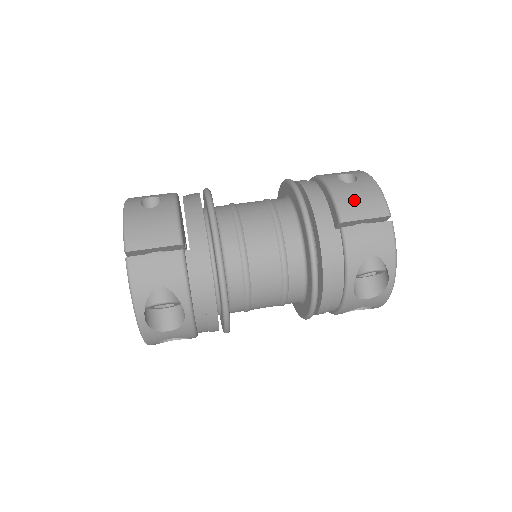
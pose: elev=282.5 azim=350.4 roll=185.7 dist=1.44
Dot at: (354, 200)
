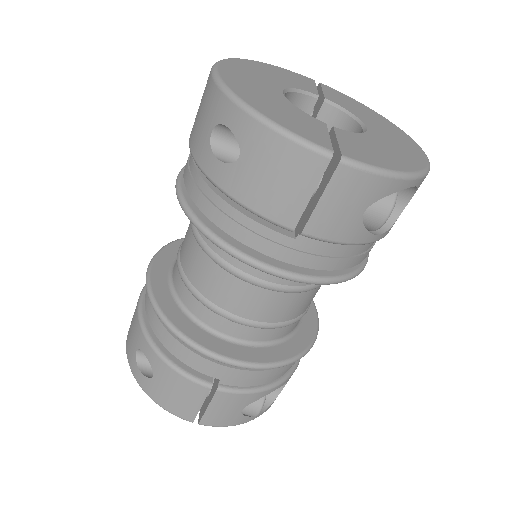
Dot at: (270, 190)
